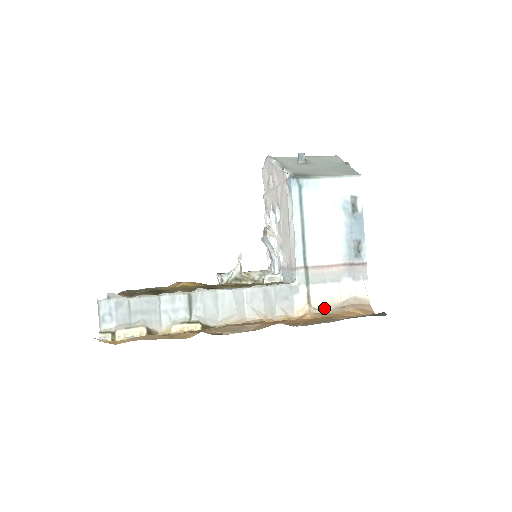
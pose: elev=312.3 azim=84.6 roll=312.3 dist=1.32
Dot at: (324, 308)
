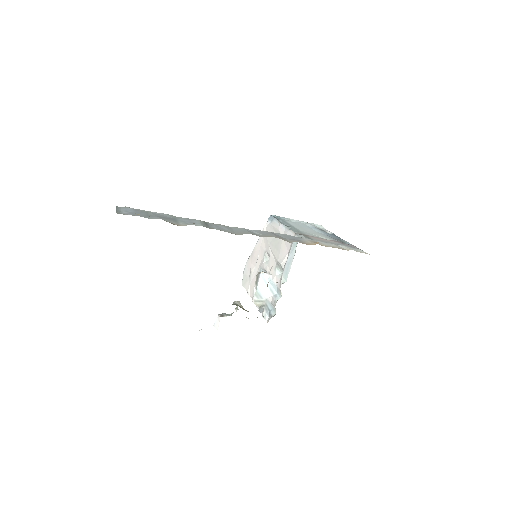
Dot at: (333, 247)
